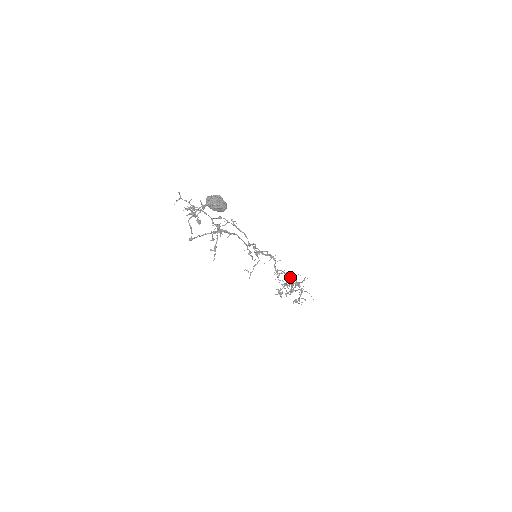
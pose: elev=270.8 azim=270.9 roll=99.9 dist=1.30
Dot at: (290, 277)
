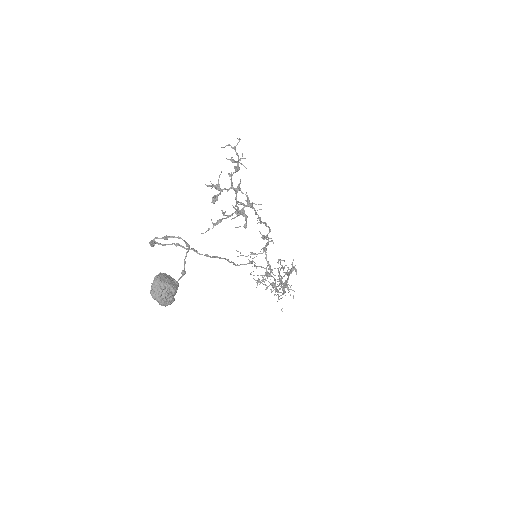
Dot at: (278, 285)
